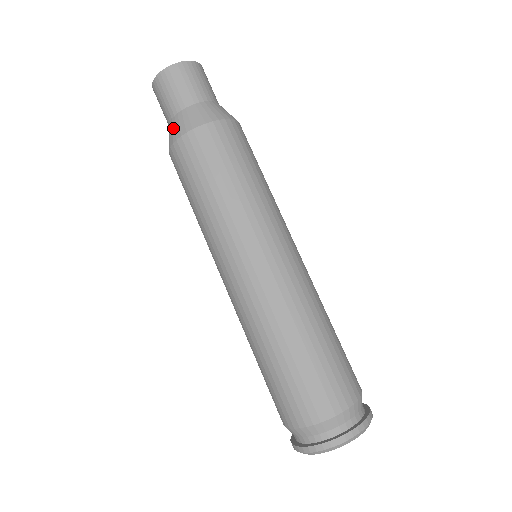
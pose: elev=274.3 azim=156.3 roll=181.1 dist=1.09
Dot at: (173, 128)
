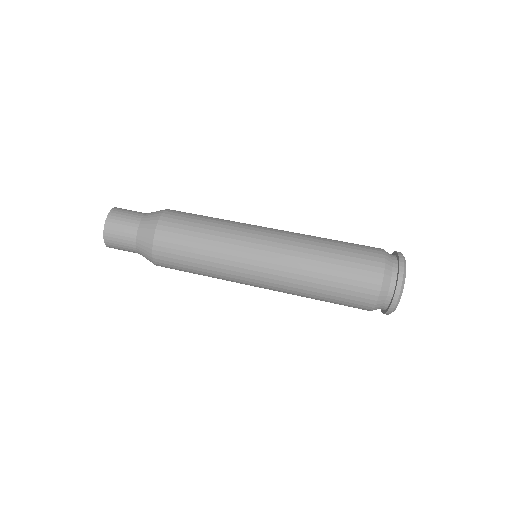
Dot at: (143, 244)
